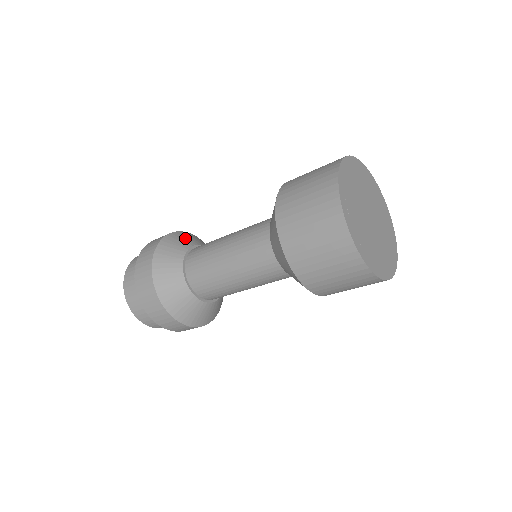
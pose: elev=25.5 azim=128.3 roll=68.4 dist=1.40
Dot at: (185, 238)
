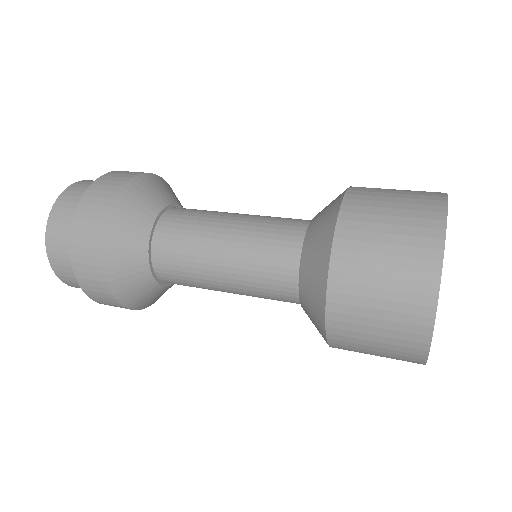
Dot at: (136, 209)
